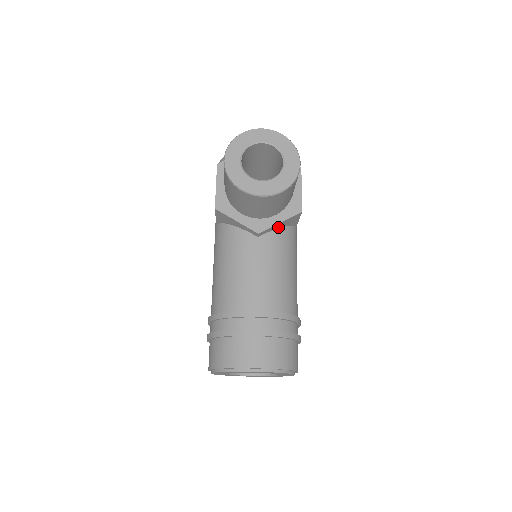
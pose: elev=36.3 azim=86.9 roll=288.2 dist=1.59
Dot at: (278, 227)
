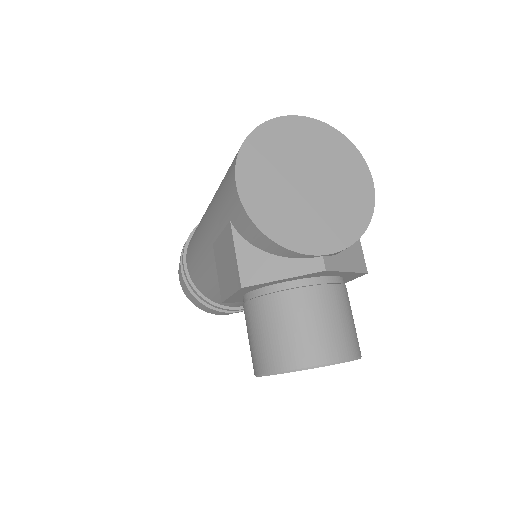
Dot at: occluded
